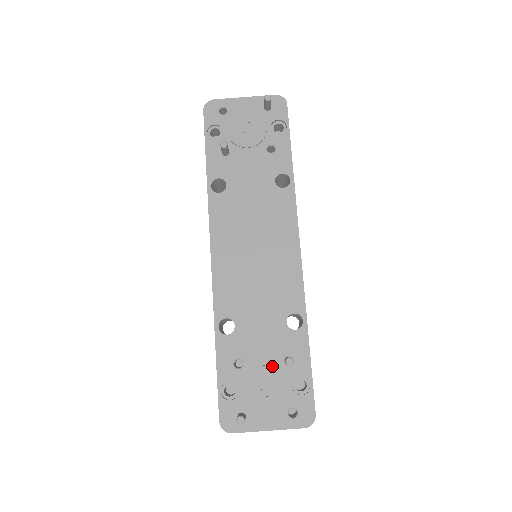
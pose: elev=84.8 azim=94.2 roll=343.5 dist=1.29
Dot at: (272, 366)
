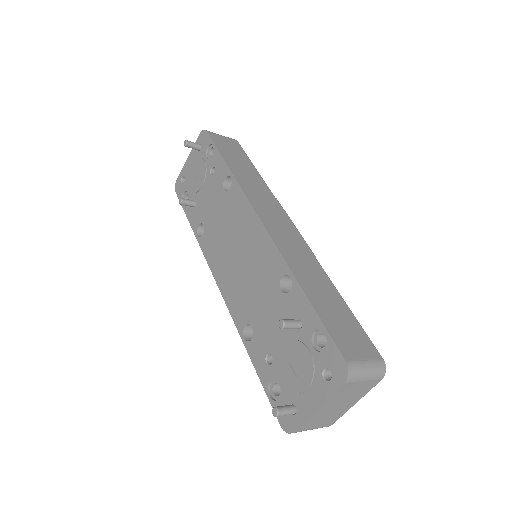
Dot at: (290, 340)
